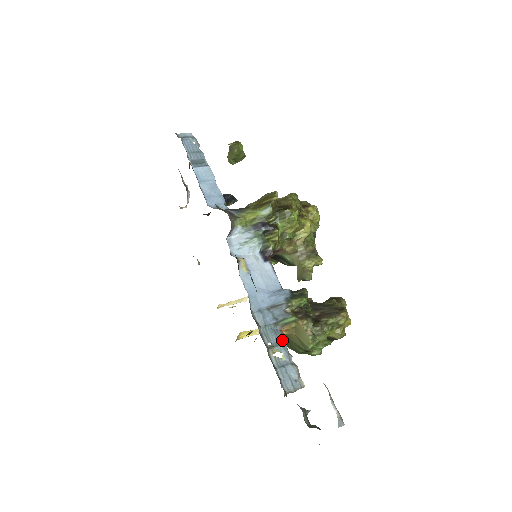
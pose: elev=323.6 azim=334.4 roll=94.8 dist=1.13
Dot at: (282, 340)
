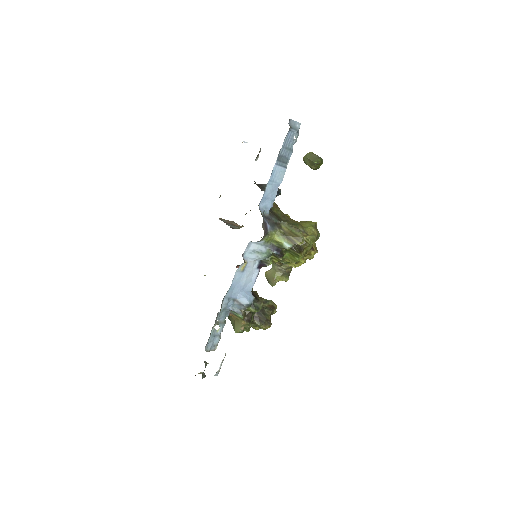
Dot at: occluded
